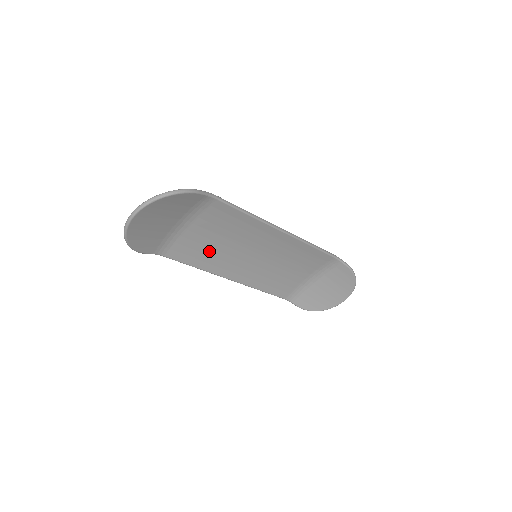
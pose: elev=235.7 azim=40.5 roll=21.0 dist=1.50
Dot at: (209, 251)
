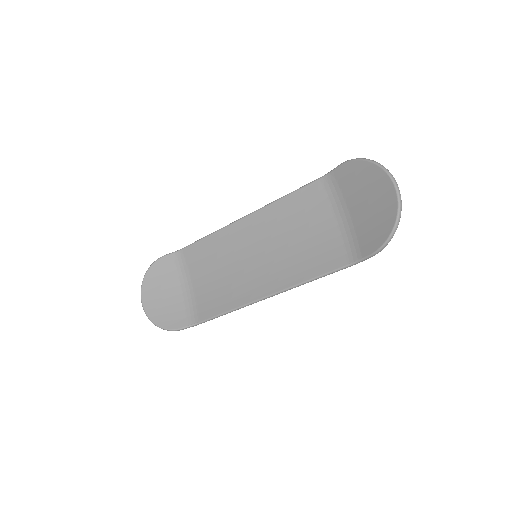
Dot at: (223, 290)
